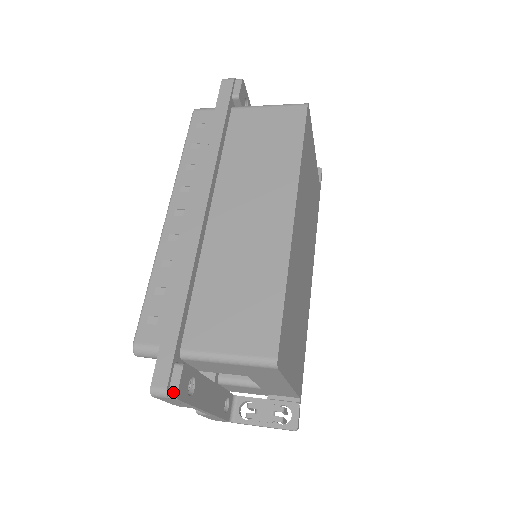
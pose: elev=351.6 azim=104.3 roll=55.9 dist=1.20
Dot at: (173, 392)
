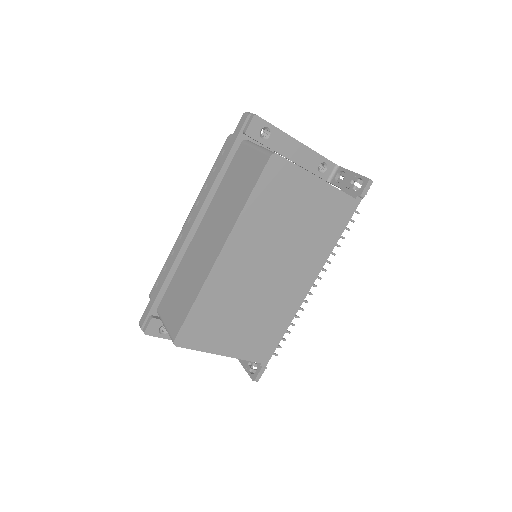
Dot at: (144, 330)
